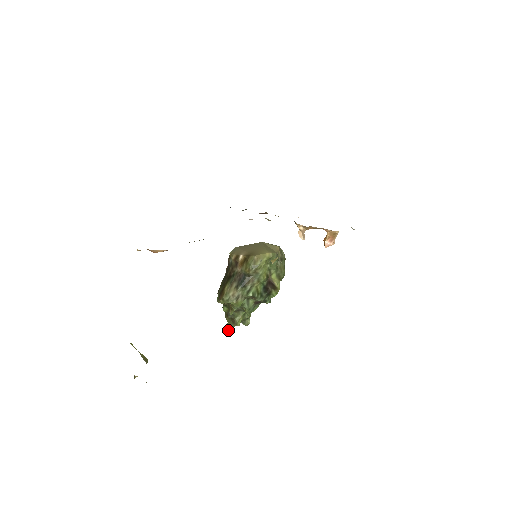
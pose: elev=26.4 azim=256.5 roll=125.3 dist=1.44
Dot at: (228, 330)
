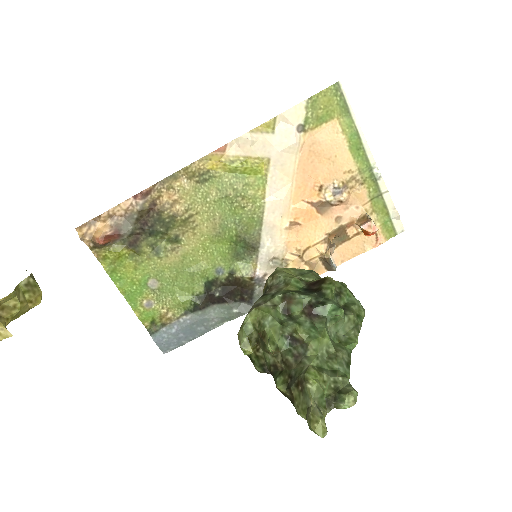
Dot at: (309, 423)
